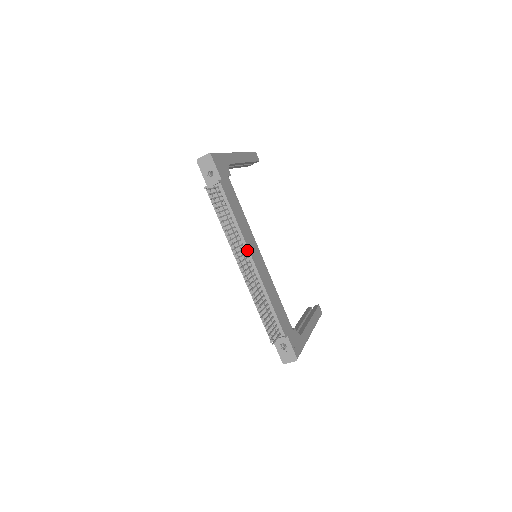
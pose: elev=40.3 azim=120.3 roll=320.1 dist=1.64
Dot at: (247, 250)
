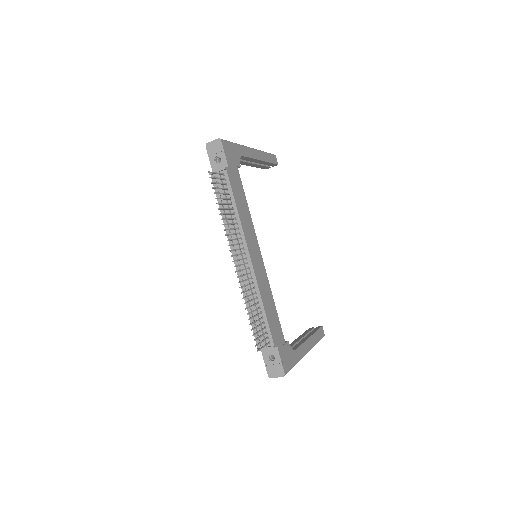
Dot at: (245, 245)
